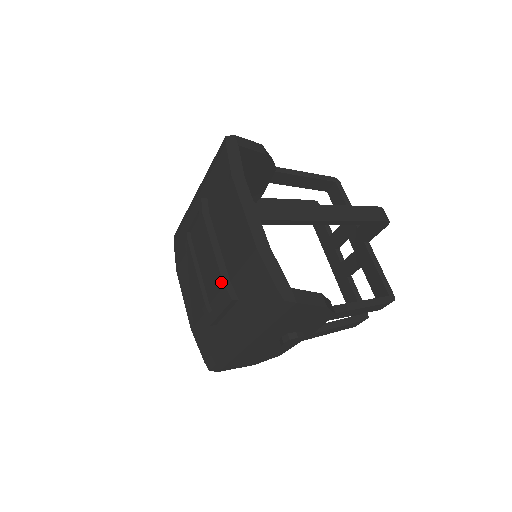
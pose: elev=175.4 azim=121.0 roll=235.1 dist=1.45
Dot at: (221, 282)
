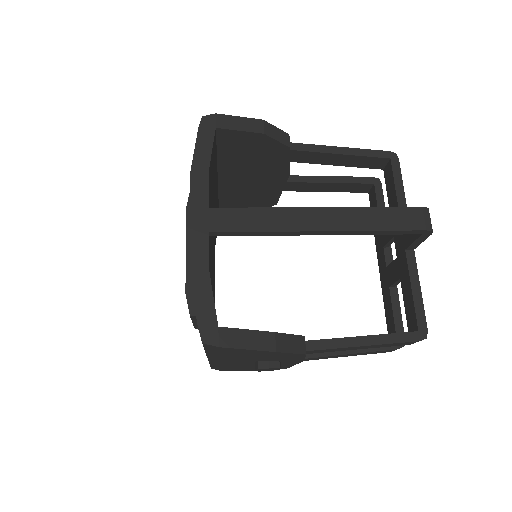
Dot at: (185, 292)
